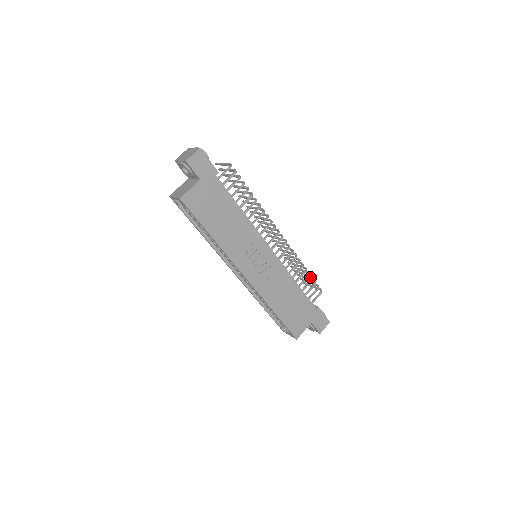
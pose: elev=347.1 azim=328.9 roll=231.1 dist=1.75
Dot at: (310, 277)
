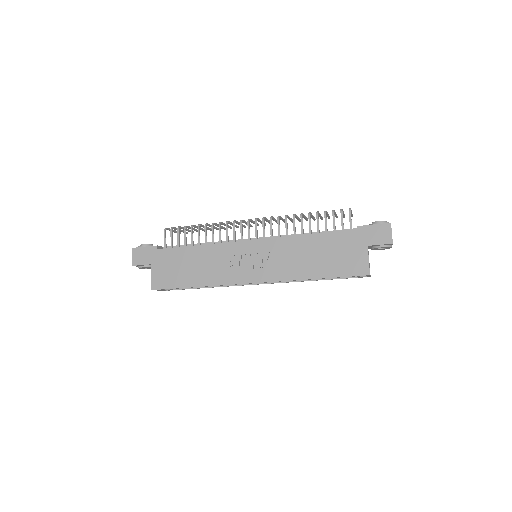
Dot at: (326, 213)
